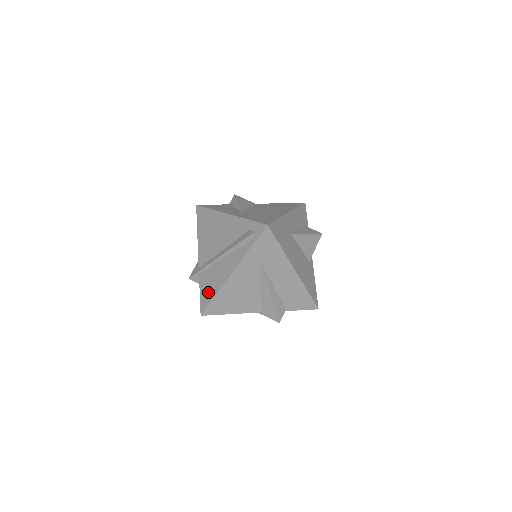
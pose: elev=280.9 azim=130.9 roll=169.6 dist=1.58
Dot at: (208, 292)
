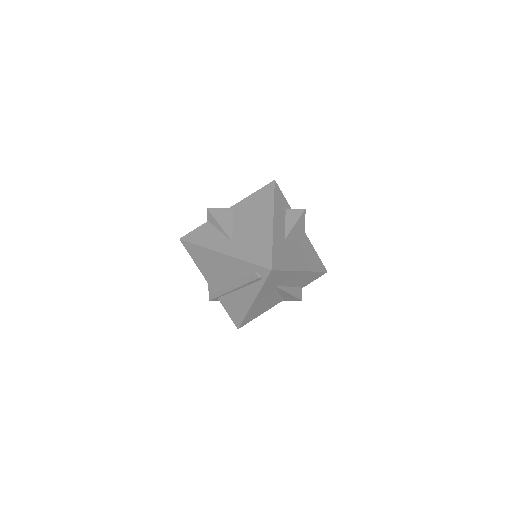
Dot at: (236, 314)
